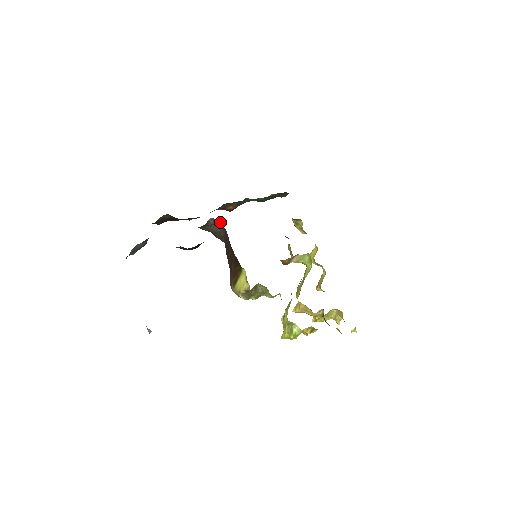
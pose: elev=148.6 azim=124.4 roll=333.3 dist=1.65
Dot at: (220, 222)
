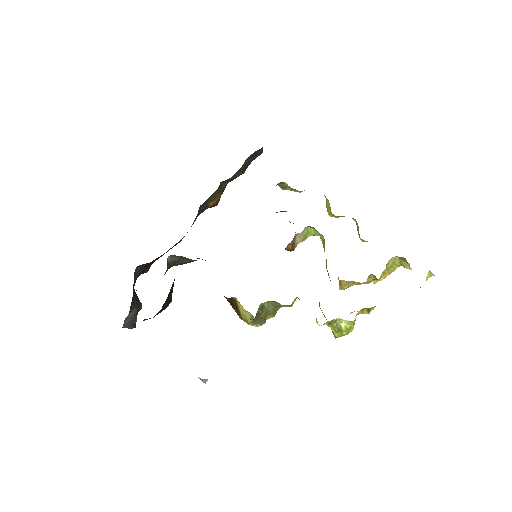
Dot at: occluded
